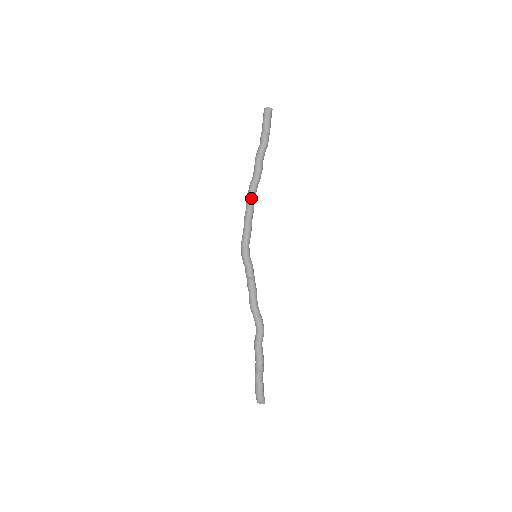
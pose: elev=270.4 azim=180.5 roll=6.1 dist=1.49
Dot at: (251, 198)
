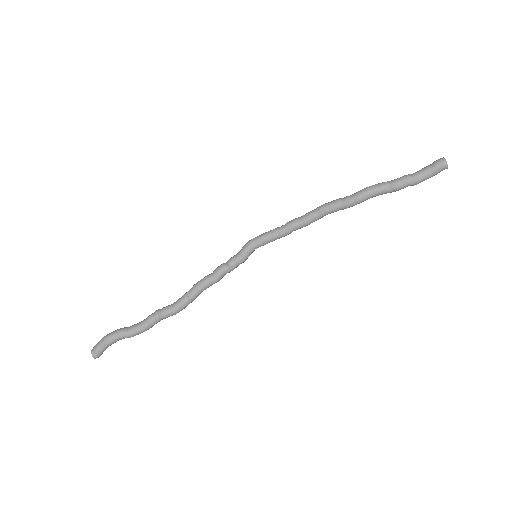
Dot at: (319, 209)
